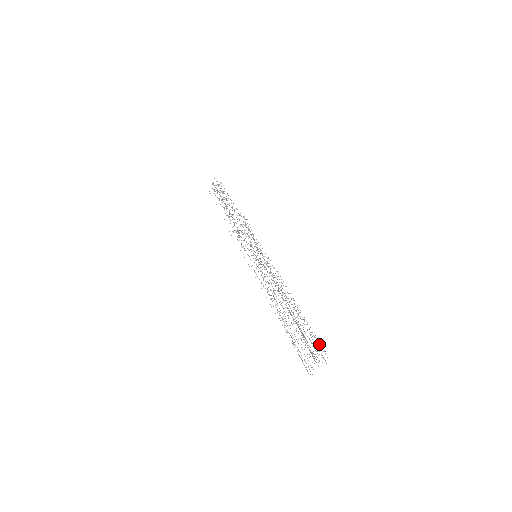
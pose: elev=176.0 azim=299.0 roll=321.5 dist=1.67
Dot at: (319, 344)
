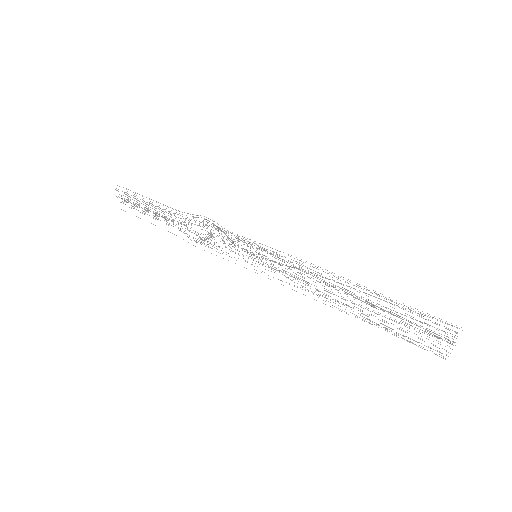
Dot at: (435, 318)
